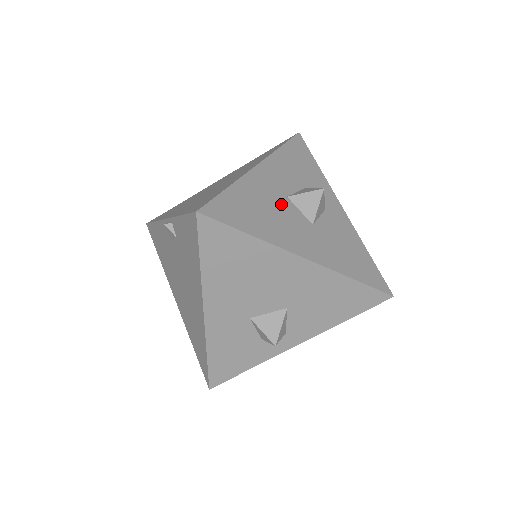
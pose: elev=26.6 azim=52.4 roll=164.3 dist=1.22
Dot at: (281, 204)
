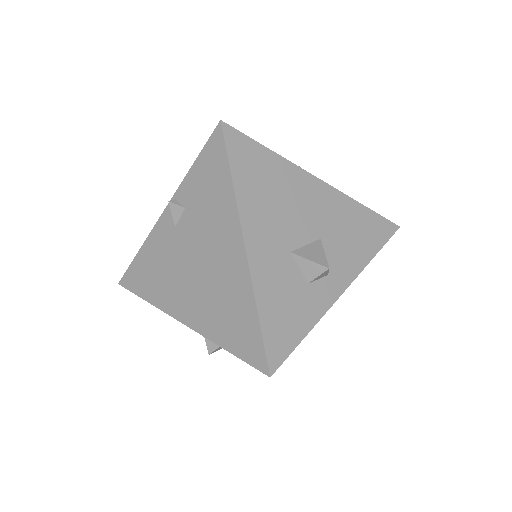
Dot at: occluded
